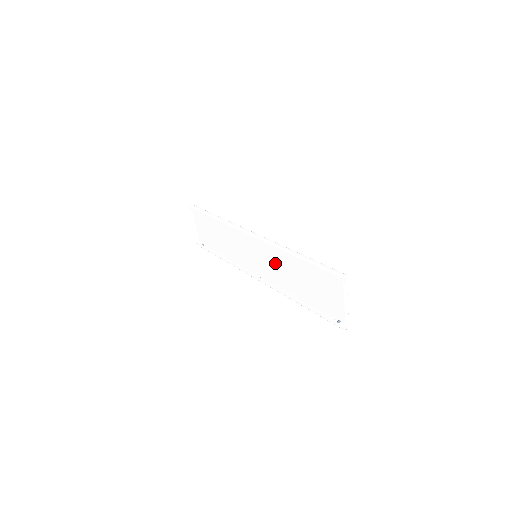
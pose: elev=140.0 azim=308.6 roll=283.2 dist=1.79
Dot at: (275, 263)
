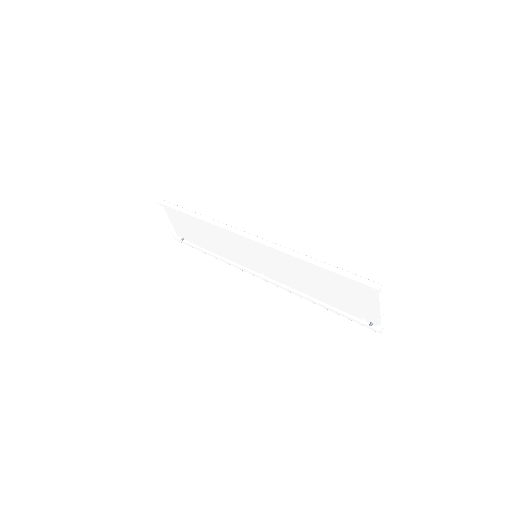
Dot at: (282, 265)
